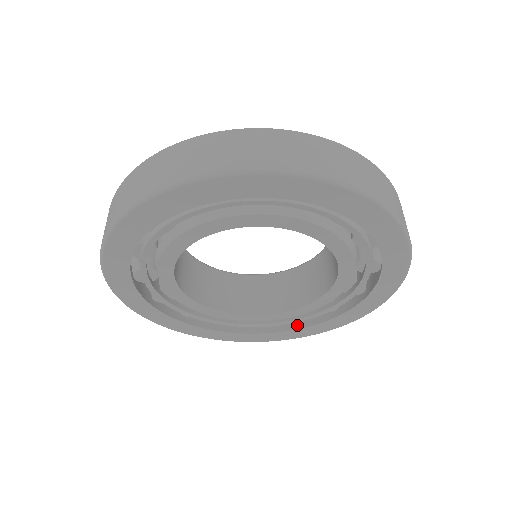
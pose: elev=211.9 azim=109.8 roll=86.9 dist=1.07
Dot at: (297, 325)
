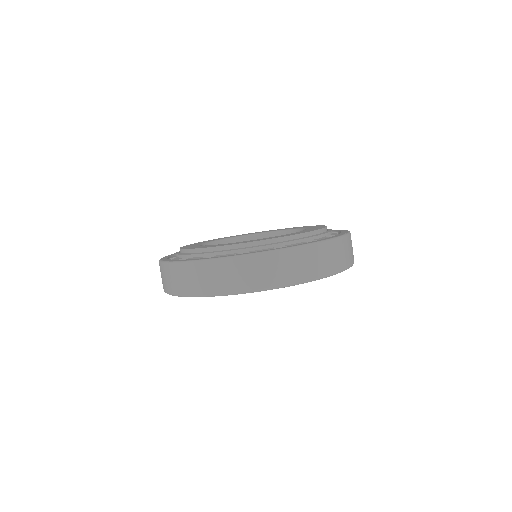
Dot at: occluded
